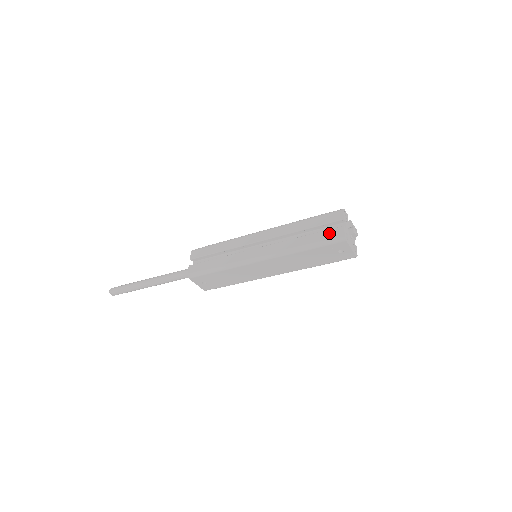
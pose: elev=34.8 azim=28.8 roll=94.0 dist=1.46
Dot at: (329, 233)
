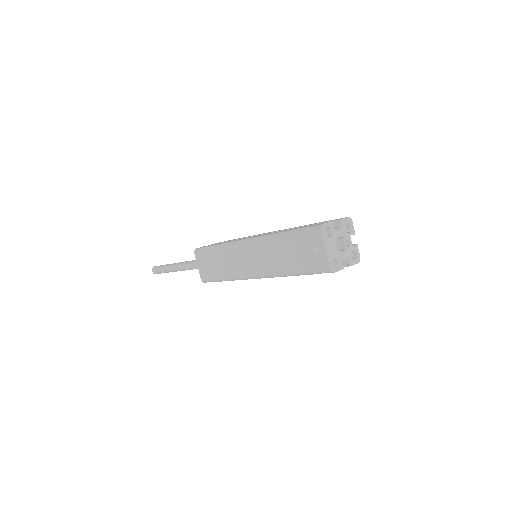
Dot at: (315, 224)
